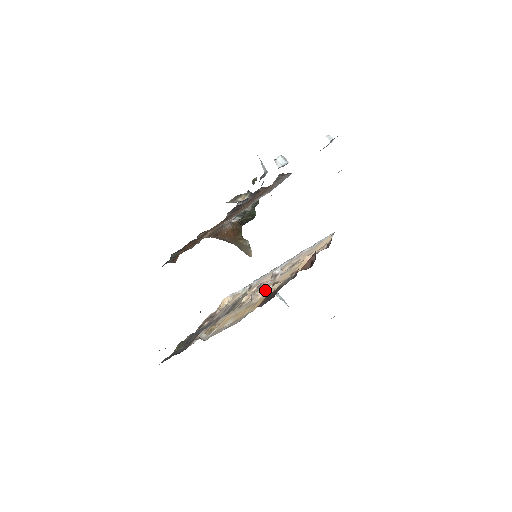
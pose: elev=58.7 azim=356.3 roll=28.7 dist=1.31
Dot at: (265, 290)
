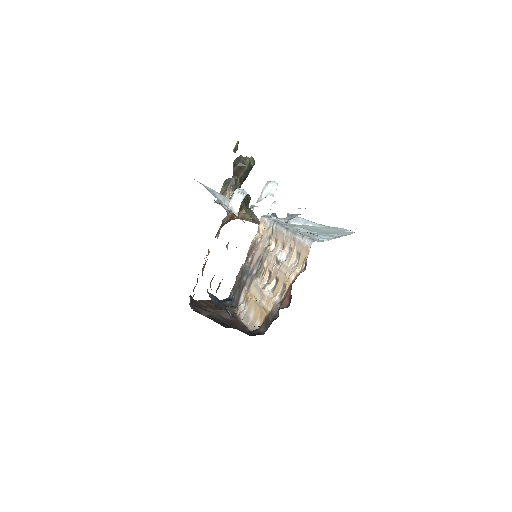
Dot at: (271, 282)
